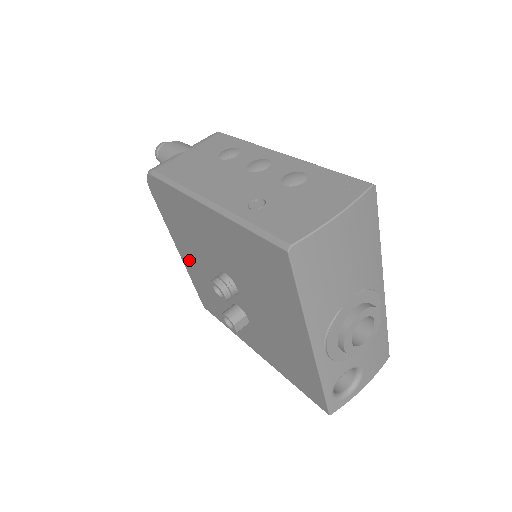
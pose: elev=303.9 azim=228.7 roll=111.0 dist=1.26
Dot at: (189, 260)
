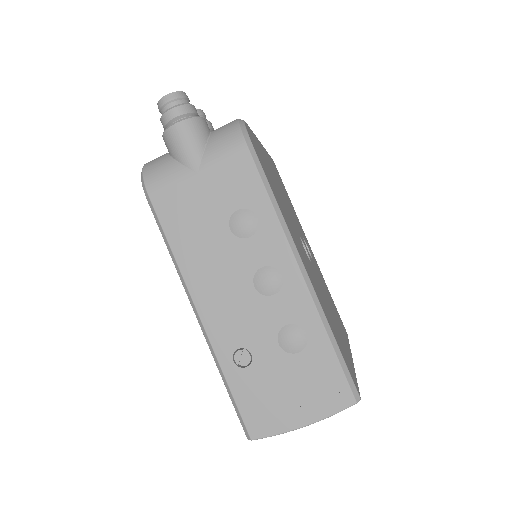
Dot at: occluded
